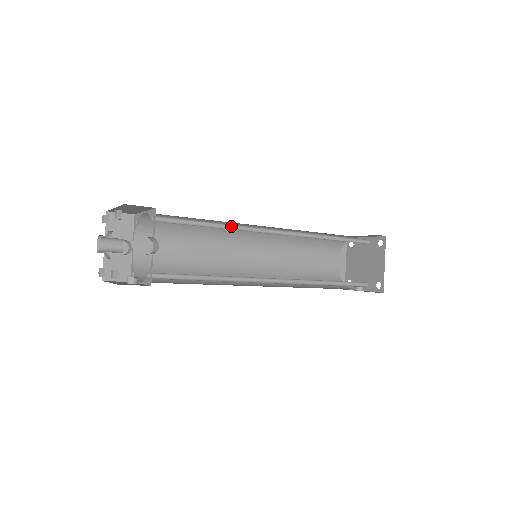
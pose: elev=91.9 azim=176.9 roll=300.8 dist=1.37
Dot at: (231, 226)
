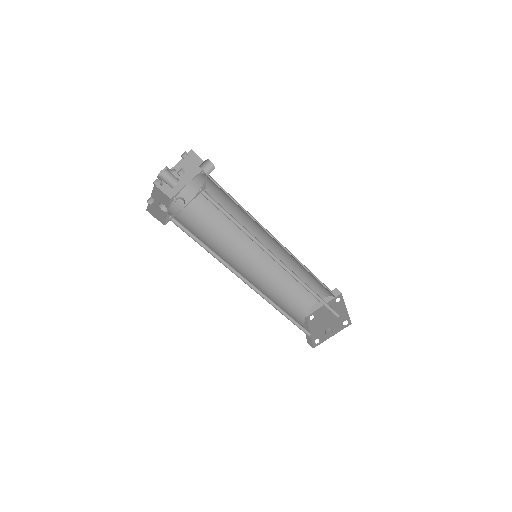
Dot at: (245, 215)
